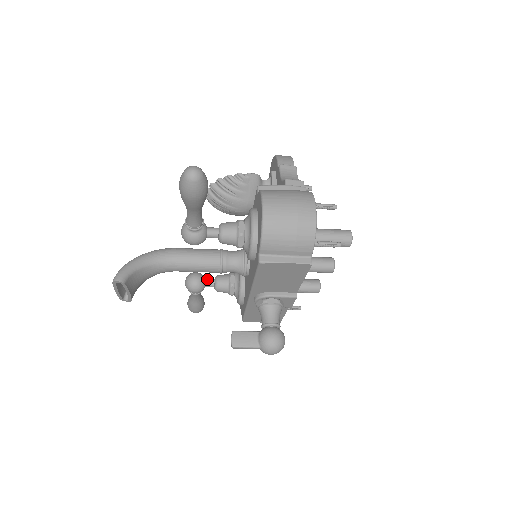
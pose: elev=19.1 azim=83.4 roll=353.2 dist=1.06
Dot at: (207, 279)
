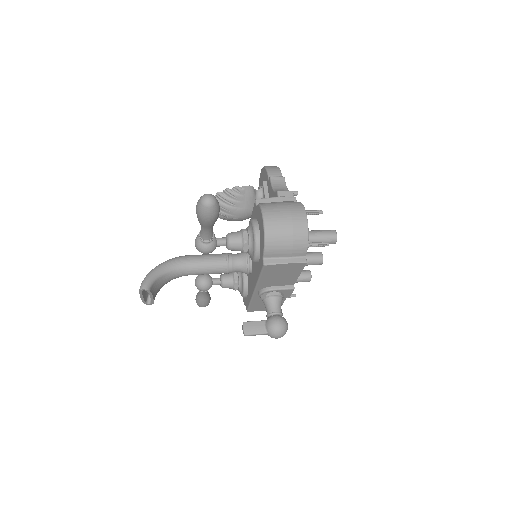
Dot at: (214, 278)
